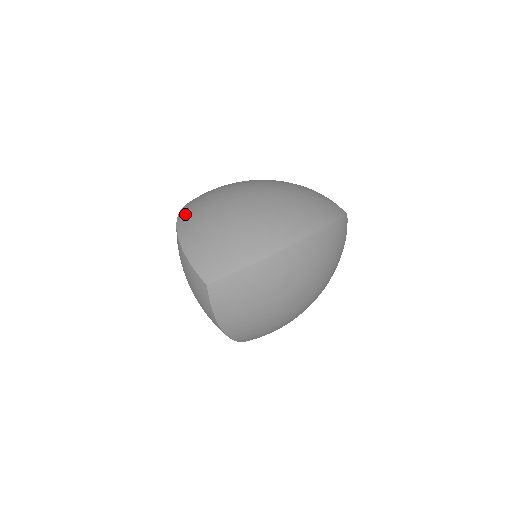
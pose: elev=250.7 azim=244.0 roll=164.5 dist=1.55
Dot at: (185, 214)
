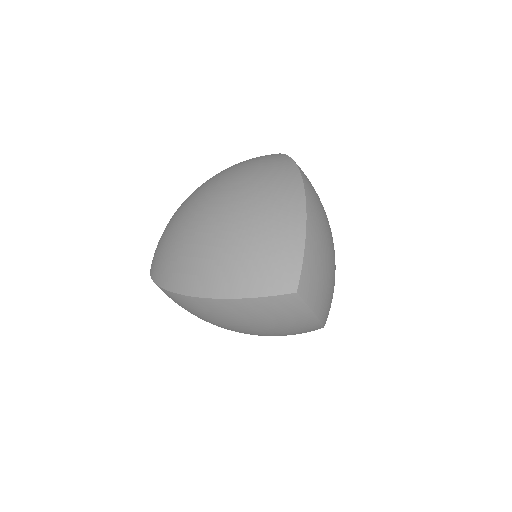
Dot at: (183, 281)
